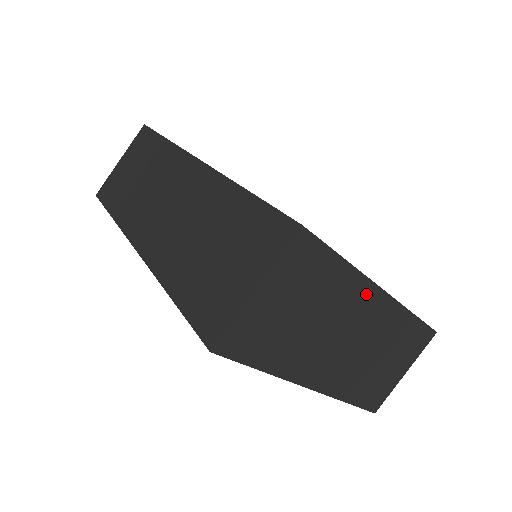
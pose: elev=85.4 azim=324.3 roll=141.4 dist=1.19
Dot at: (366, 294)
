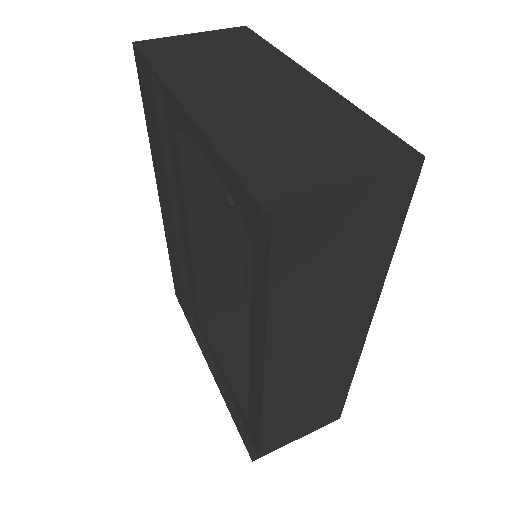
Dot at: (290, 70)
